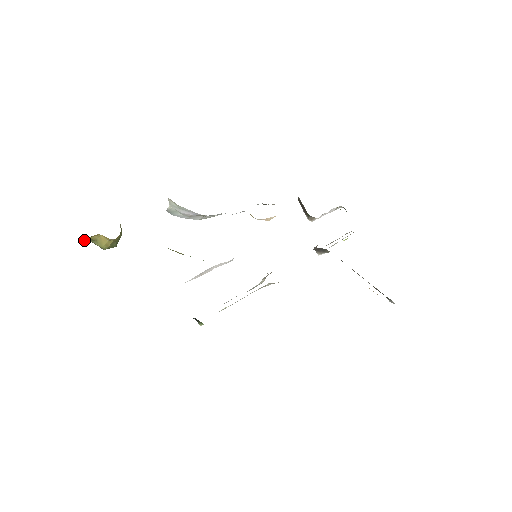
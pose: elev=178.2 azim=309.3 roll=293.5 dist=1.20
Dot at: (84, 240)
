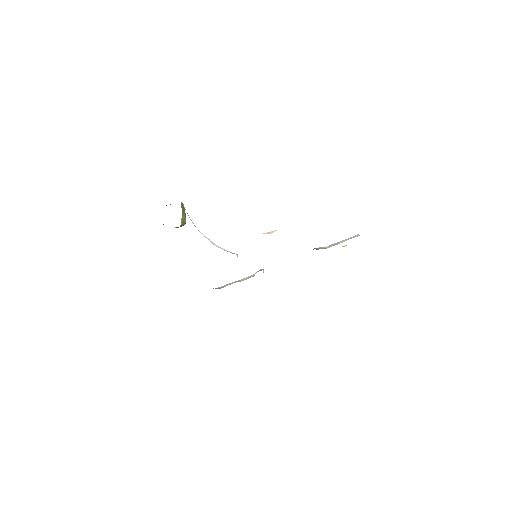
Dot at: occluded
